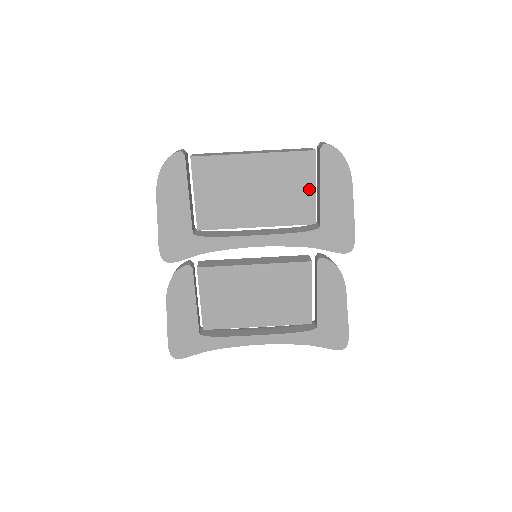
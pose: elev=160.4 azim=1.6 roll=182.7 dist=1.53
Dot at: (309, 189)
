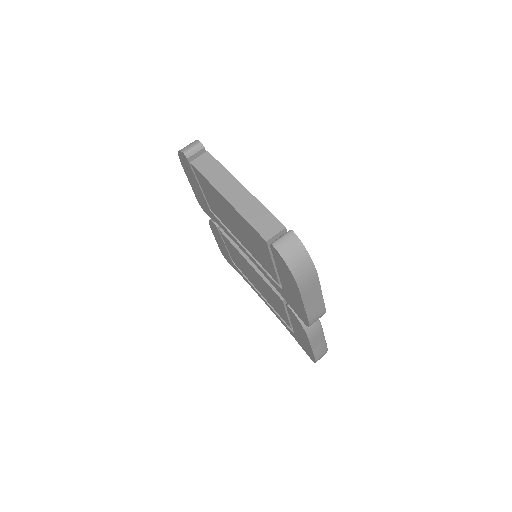
Dot at: (269, 260)
